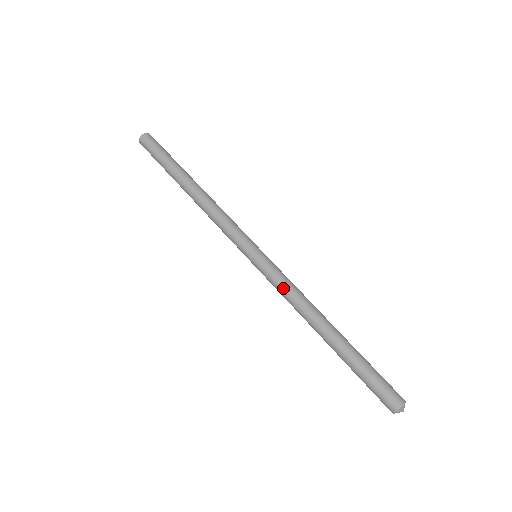
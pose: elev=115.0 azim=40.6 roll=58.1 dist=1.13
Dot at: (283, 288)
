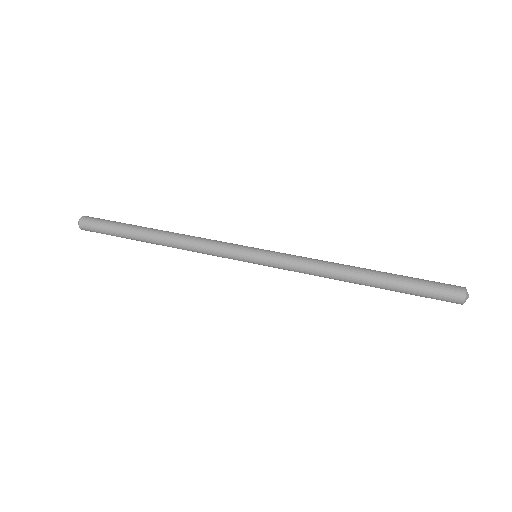
Dot at: (299, 267)
